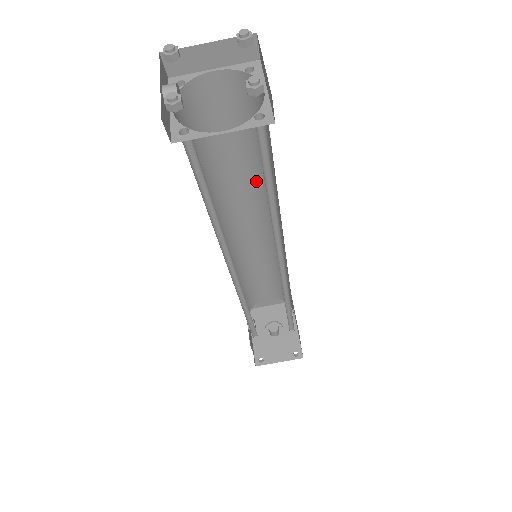
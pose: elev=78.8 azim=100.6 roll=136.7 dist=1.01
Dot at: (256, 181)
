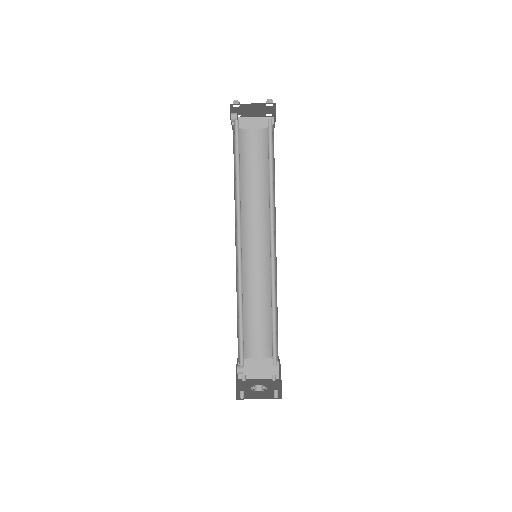
Dot at: (264, 203)
